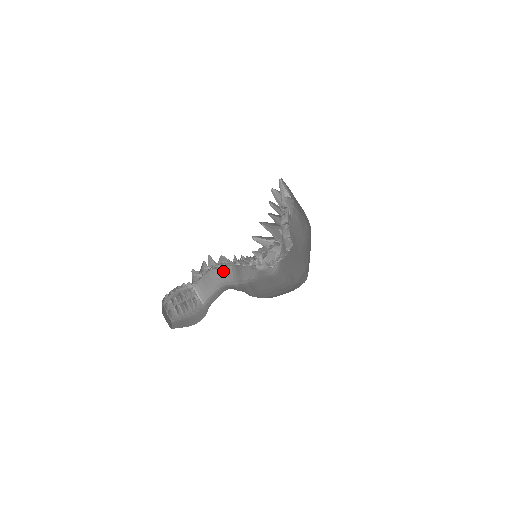
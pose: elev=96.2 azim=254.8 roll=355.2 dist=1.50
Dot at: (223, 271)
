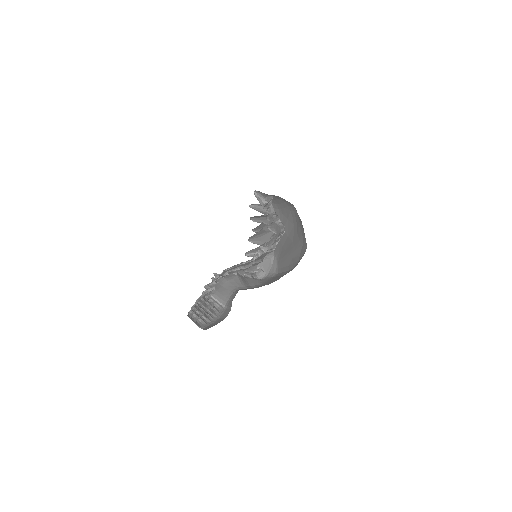
Dot at: (231, 280)
